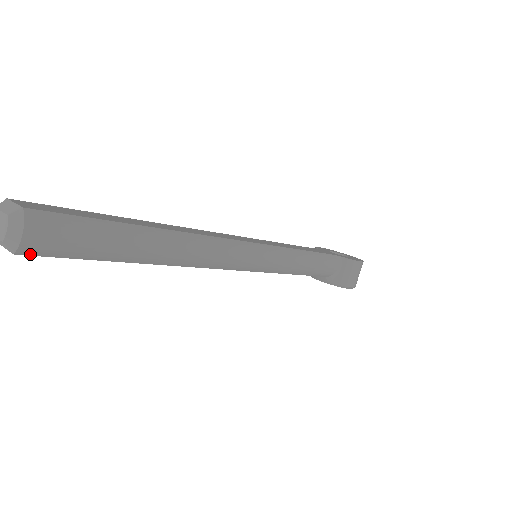
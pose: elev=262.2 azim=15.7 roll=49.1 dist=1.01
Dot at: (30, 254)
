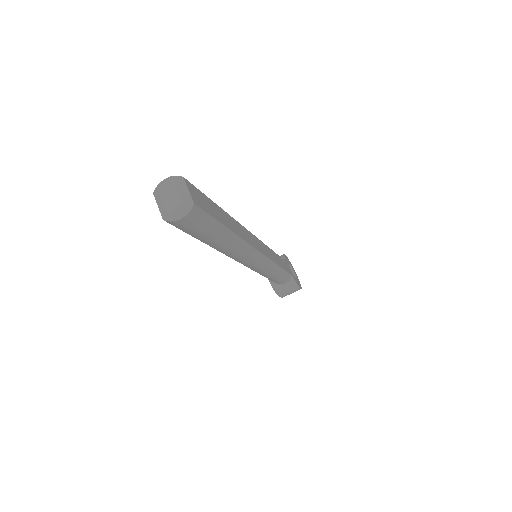
Dot at: (170, 223)
